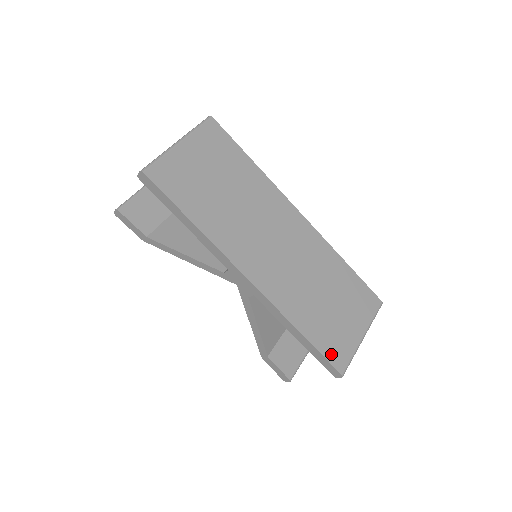
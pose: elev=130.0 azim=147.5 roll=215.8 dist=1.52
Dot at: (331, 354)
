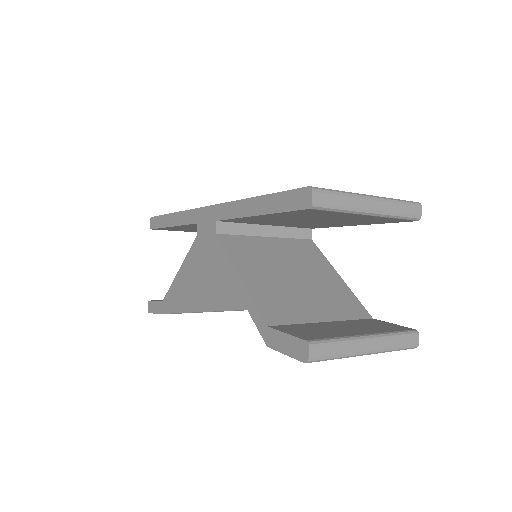
Dot at: occluded
